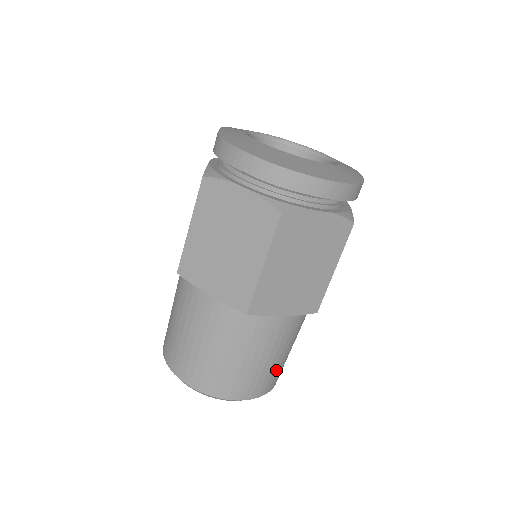
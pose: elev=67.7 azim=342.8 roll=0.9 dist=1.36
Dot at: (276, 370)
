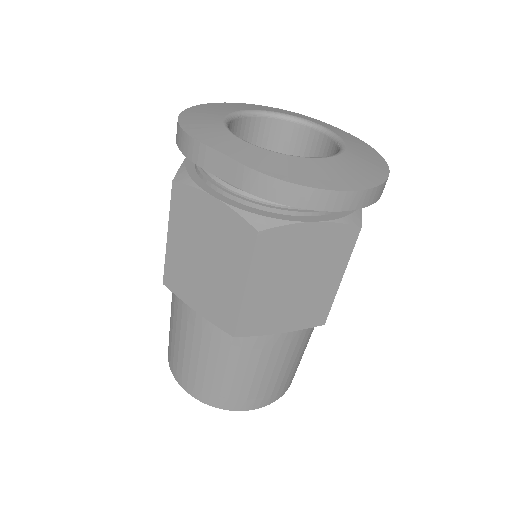
Dot at: occluded
